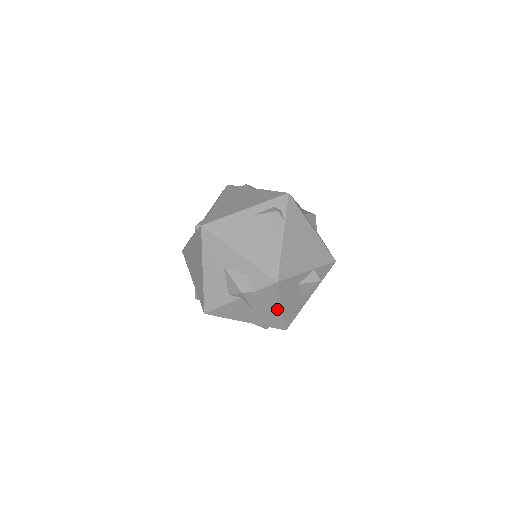
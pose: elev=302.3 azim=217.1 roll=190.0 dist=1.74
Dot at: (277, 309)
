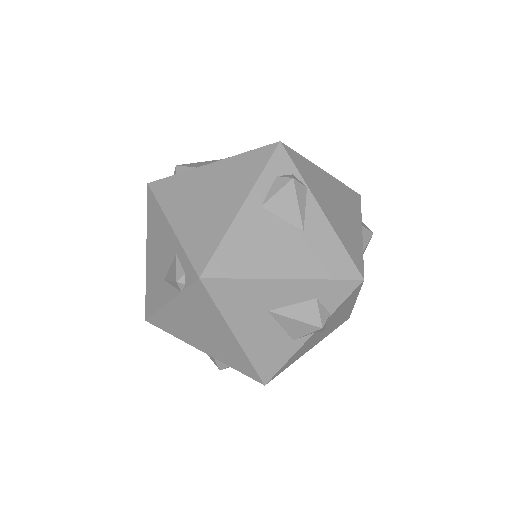
Dot at: (349, 307)
